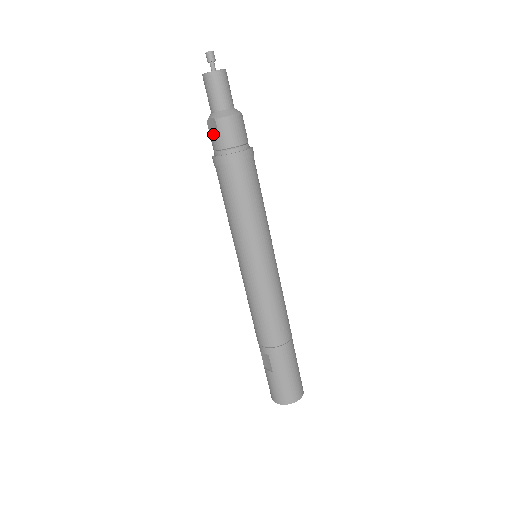
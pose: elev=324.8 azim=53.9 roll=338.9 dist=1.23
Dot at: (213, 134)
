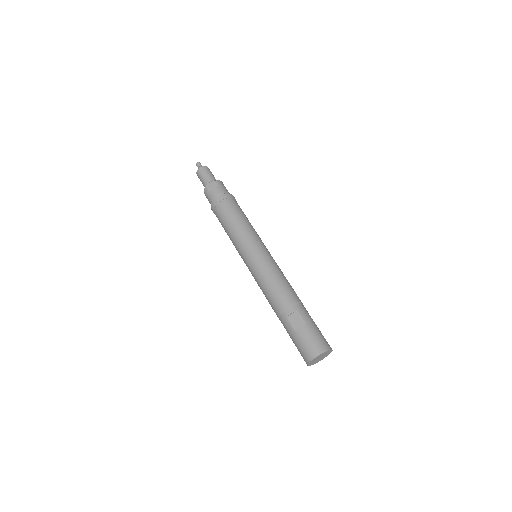
Dot at: (214, 188)
